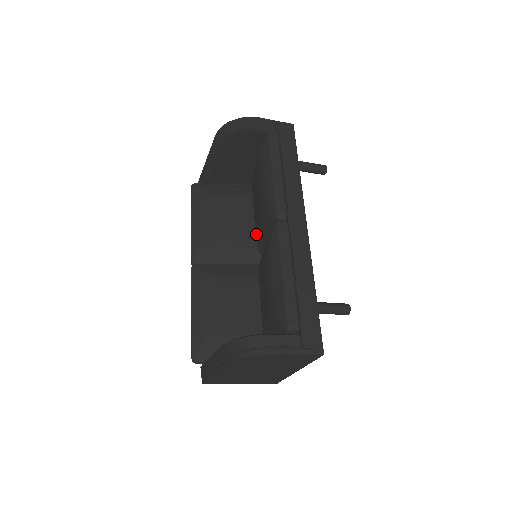
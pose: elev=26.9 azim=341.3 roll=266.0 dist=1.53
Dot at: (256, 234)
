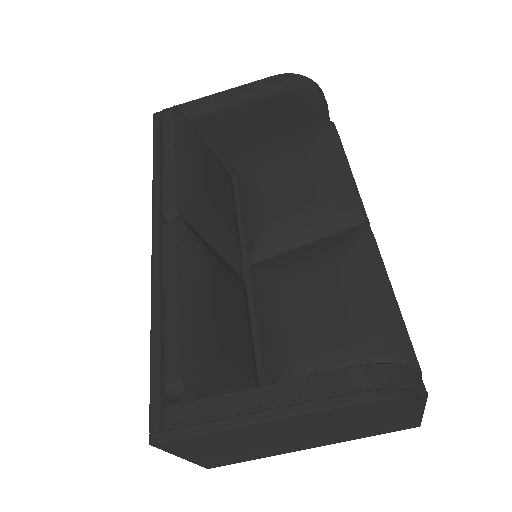
Dot at: (269, 227)
